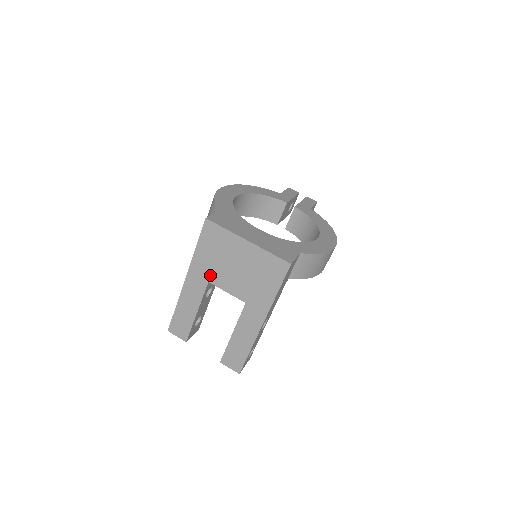
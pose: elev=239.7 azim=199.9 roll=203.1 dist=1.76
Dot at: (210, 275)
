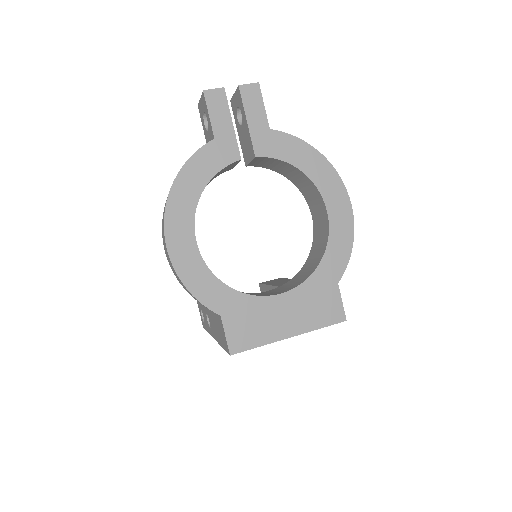
Dot at: occluded
